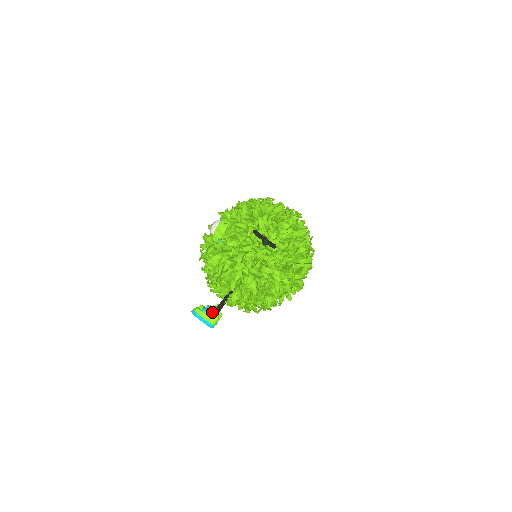
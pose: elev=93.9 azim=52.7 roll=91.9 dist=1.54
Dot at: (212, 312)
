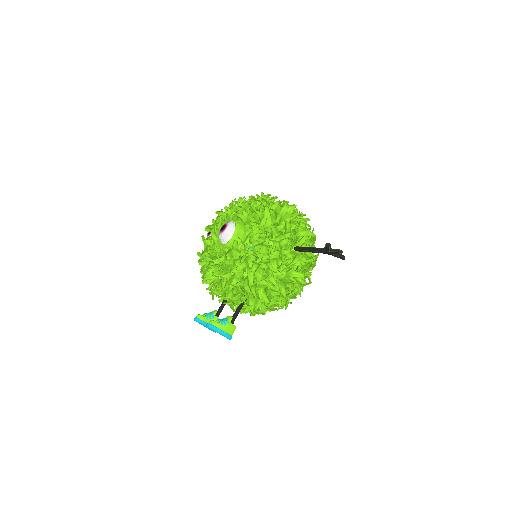
Dot at: (231, 323)
